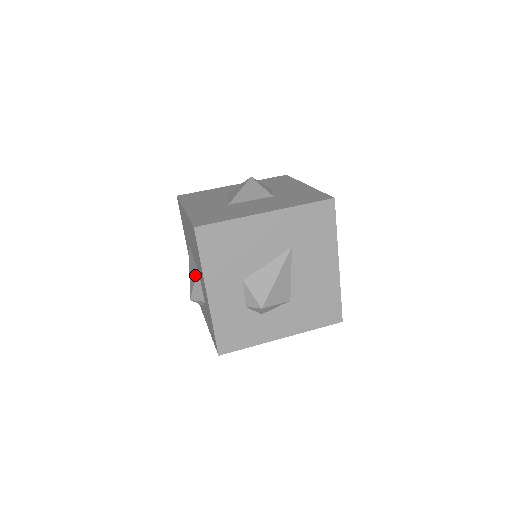
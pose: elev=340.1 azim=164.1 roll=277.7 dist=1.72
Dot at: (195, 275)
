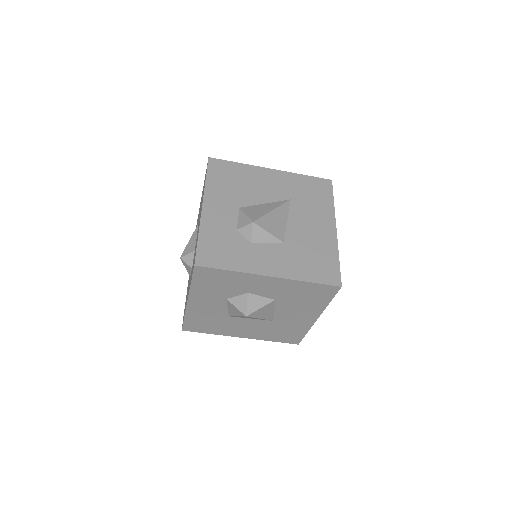
Dot at: (194, 232)
